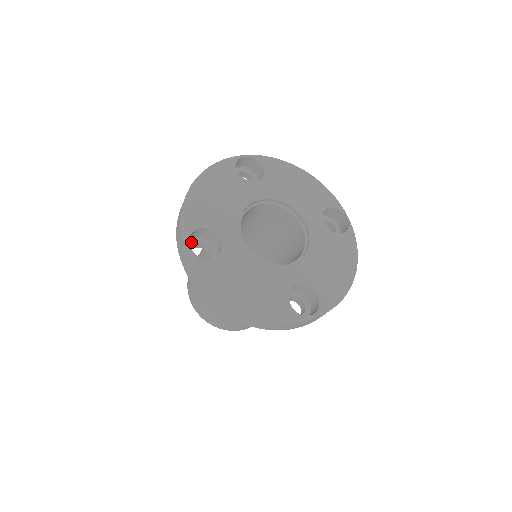
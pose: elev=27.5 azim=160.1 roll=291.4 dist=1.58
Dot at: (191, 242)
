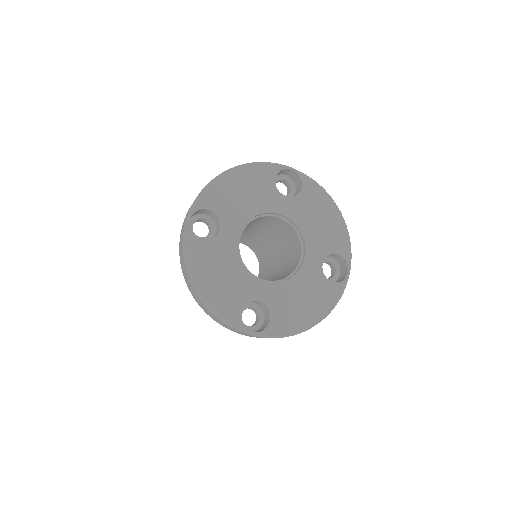
Dot at: (199, 216)
